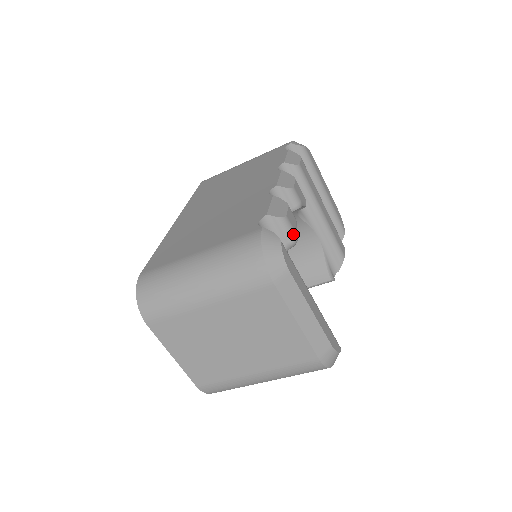
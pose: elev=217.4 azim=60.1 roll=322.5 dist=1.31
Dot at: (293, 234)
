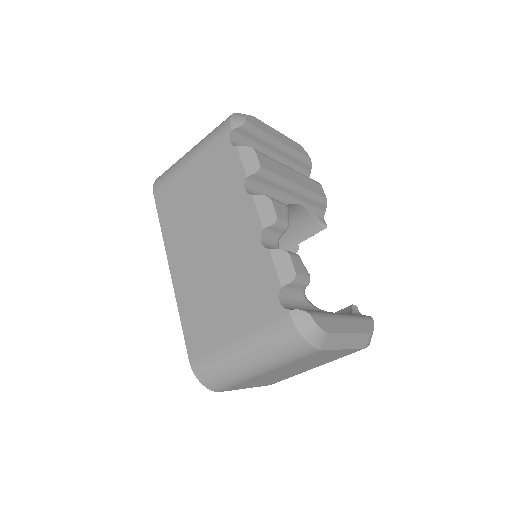
Dot at: (306, 279)
